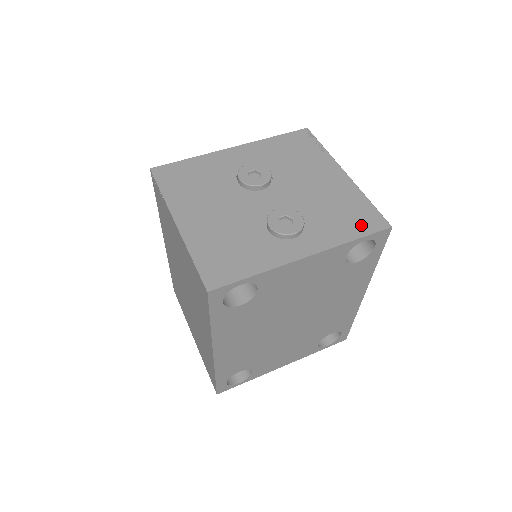
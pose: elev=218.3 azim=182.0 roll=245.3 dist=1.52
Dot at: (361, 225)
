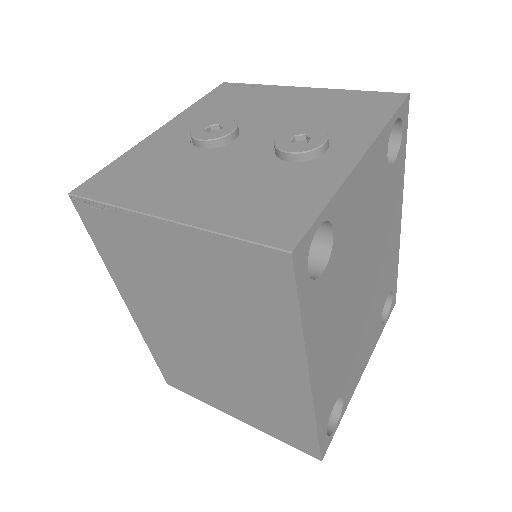
Dot at: (379, 107)
